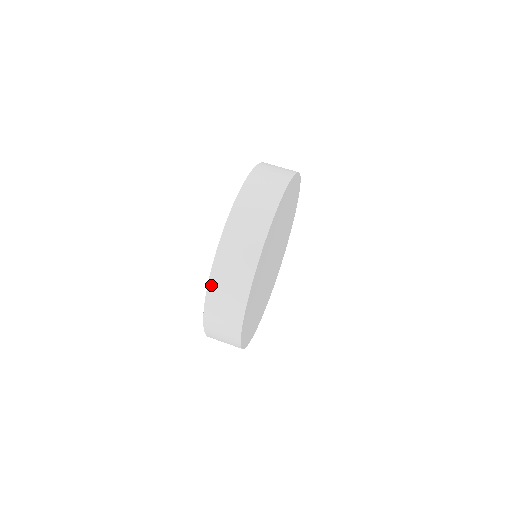
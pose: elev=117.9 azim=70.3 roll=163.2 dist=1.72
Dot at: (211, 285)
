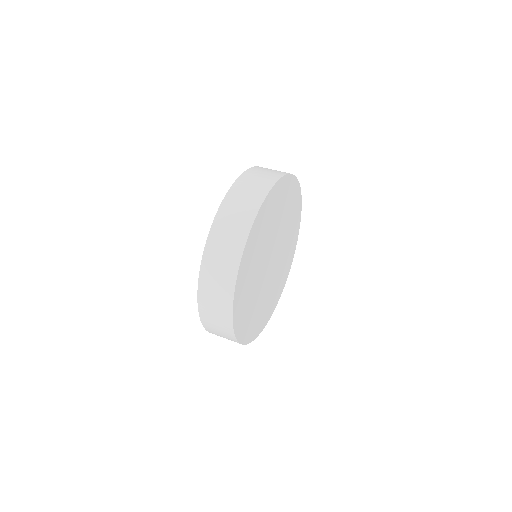
Dot at: (205, 326)
